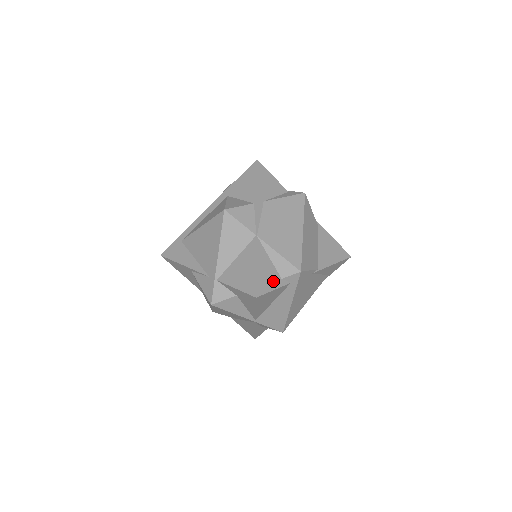
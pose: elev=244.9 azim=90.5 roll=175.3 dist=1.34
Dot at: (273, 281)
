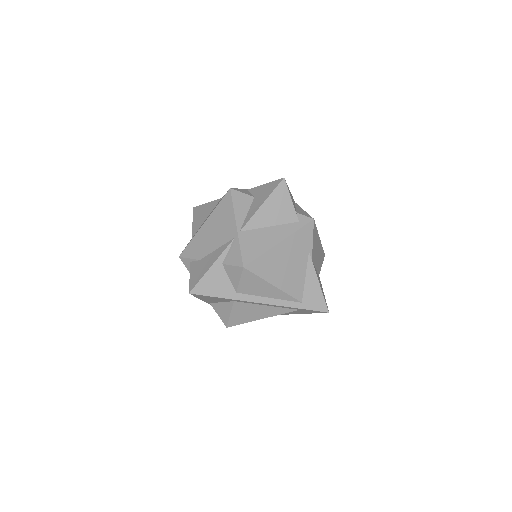
Dot at: occluded
